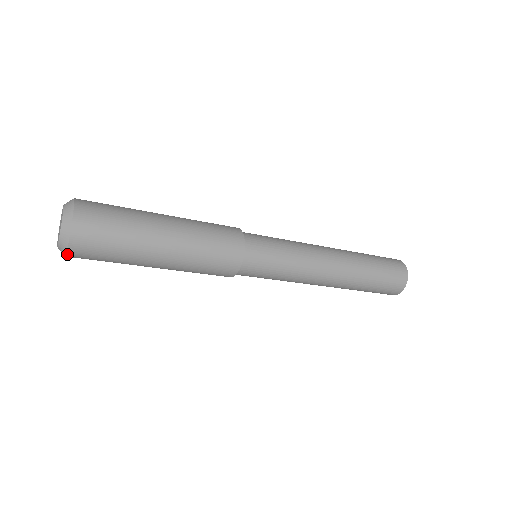
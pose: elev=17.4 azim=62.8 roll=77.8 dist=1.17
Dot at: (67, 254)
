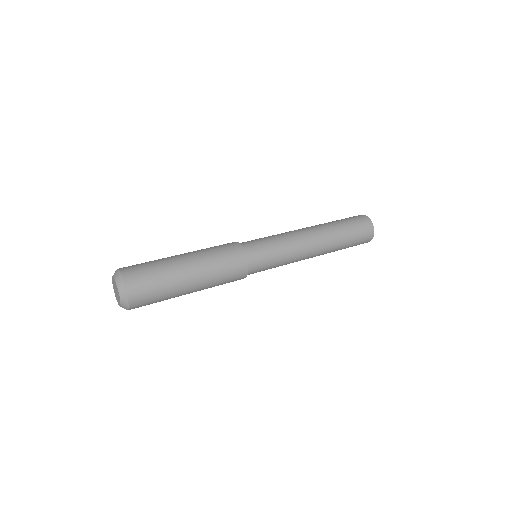
Dot at: occluded
